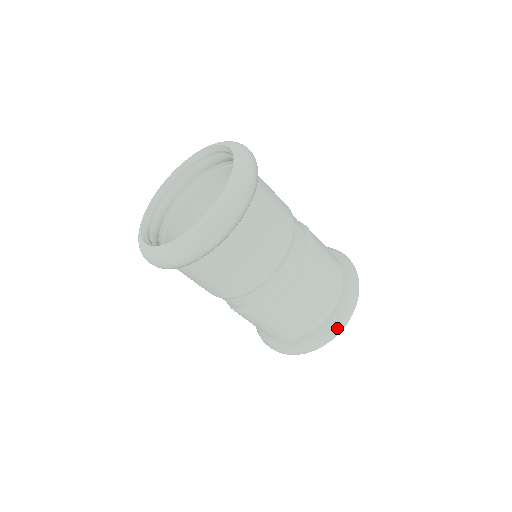
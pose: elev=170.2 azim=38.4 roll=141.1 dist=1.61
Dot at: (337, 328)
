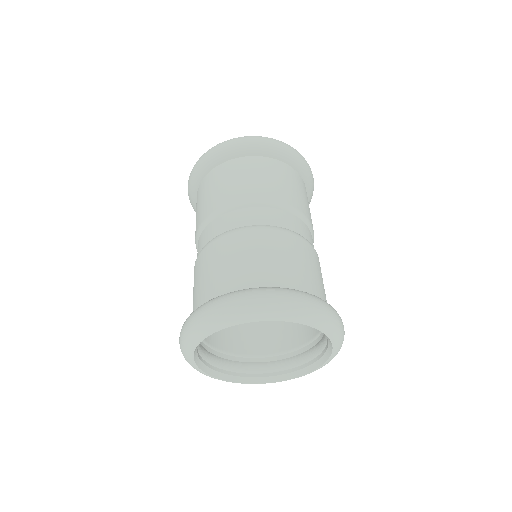
Dot at: occluded
